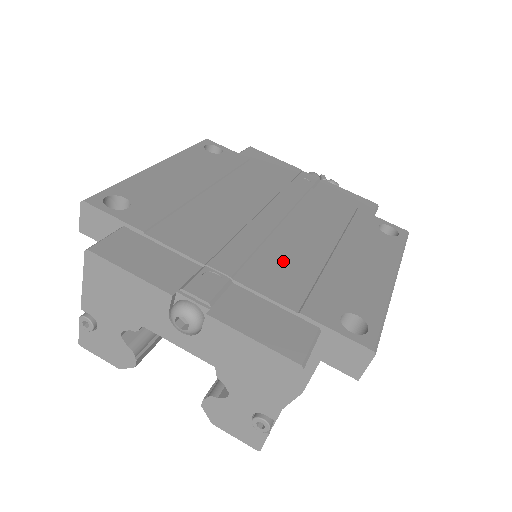
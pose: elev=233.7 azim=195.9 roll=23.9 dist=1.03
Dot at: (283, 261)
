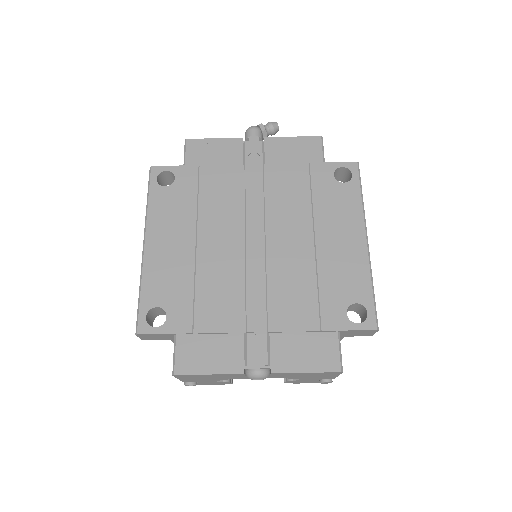
Dot at: (288, 285)
